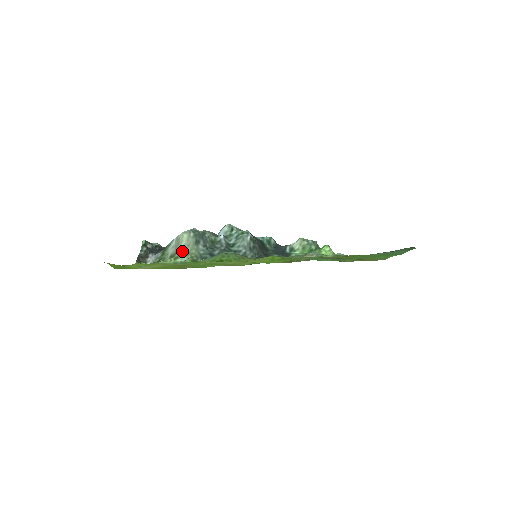
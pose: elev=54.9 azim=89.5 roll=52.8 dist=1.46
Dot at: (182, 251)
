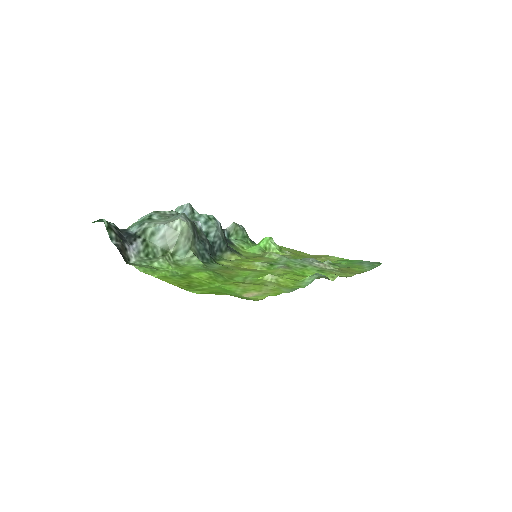
Dot at: (182, 246)
